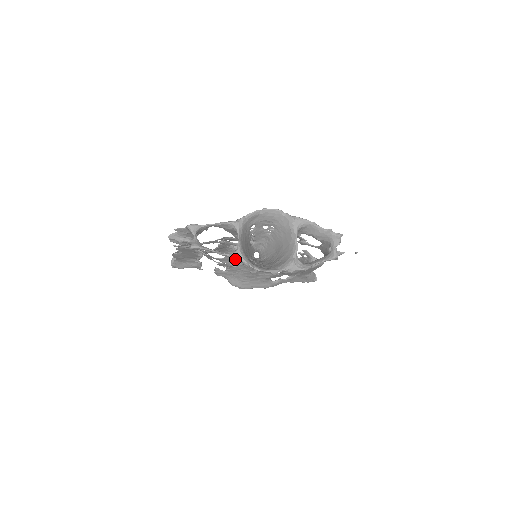
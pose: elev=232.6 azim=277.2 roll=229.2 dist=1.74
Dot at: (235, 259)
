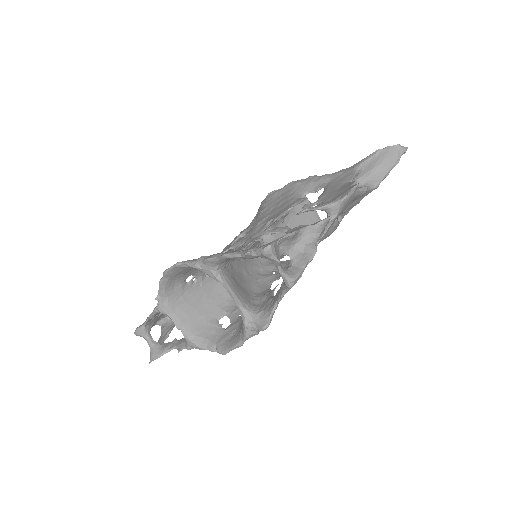
Dot at: occluded
